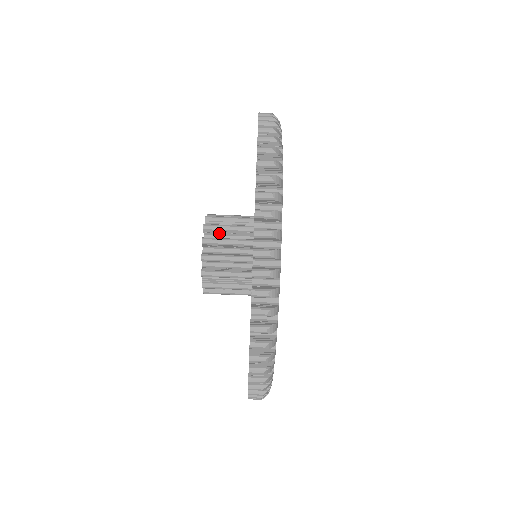
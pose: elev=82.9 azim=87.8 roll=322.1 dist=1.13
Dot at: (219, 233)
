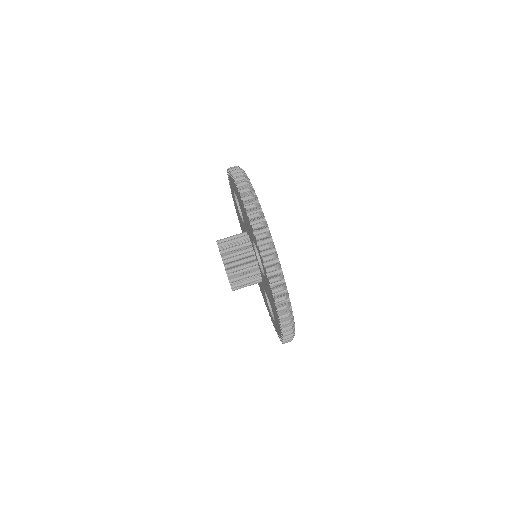
Dot at: (233, 262)
